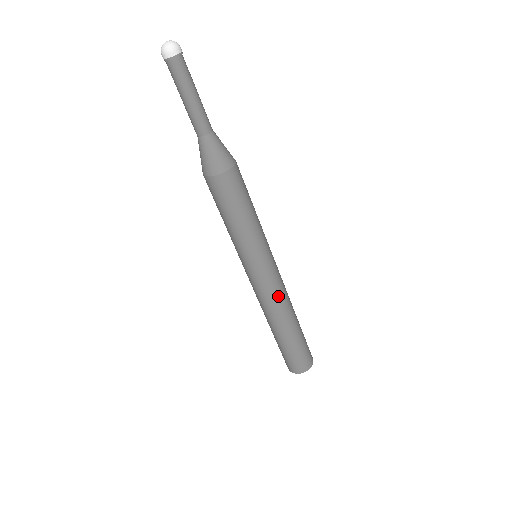
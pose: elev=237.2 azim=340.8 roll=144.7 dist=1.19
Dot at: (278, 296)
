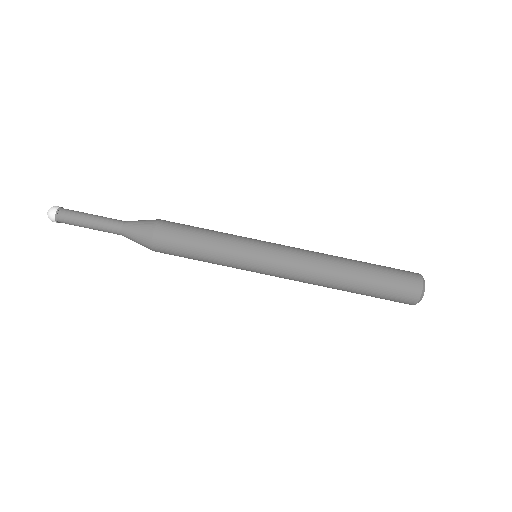
Dot at: (303, 266)
